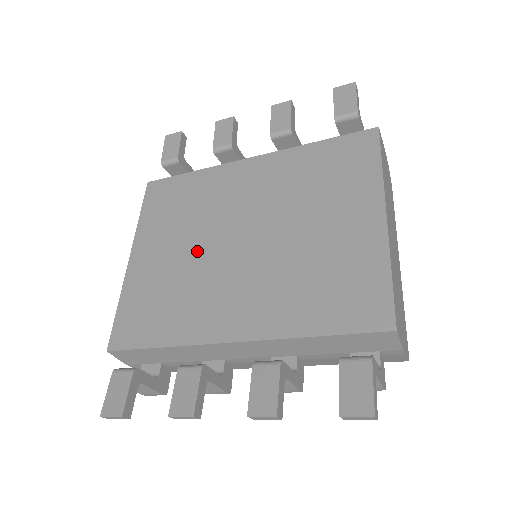
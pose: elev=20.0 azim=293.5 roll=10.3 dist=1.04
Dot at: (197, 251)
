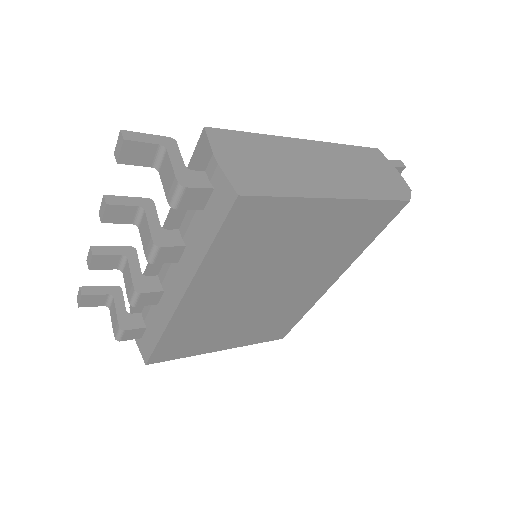
Dot at: occluded
